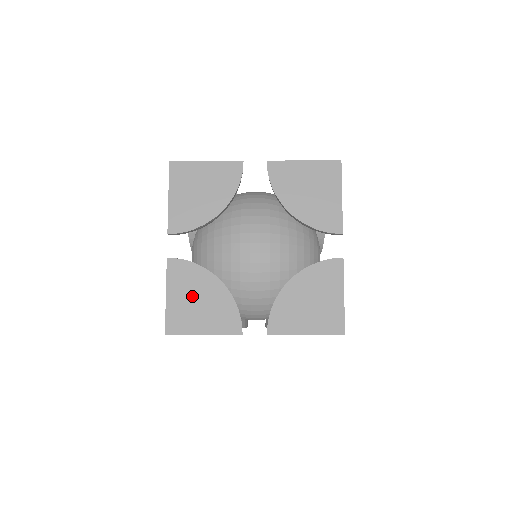
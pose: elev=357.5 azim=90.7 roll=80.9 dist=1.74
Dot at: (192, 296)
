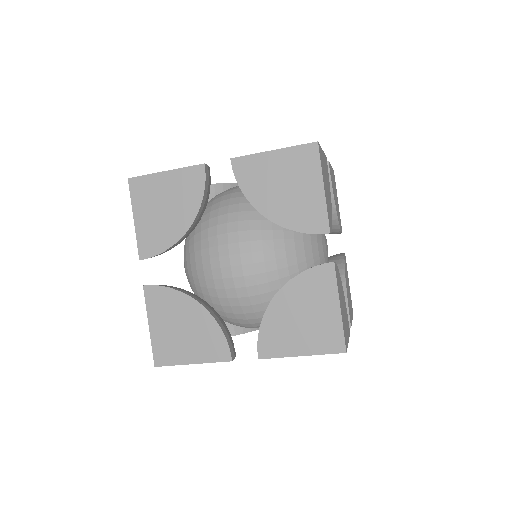
Dot at: (174, 324)
